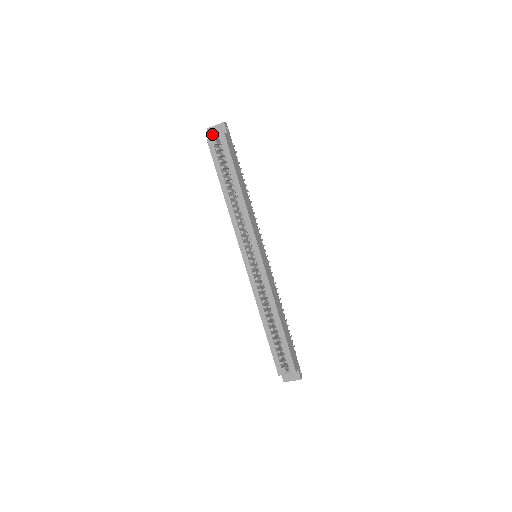
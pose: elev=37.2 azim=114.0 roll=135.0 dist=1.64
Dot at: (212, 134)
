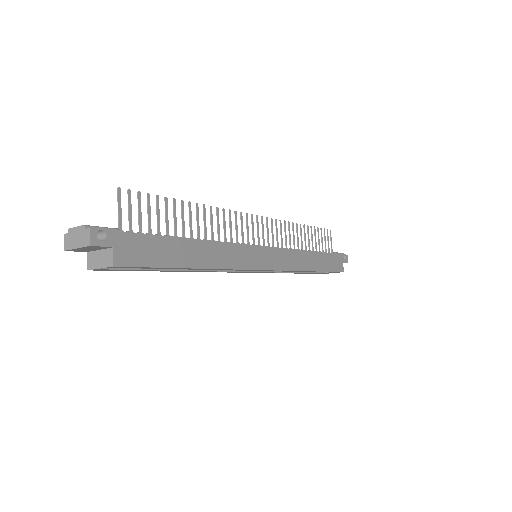
Dot at: (83, 251)
